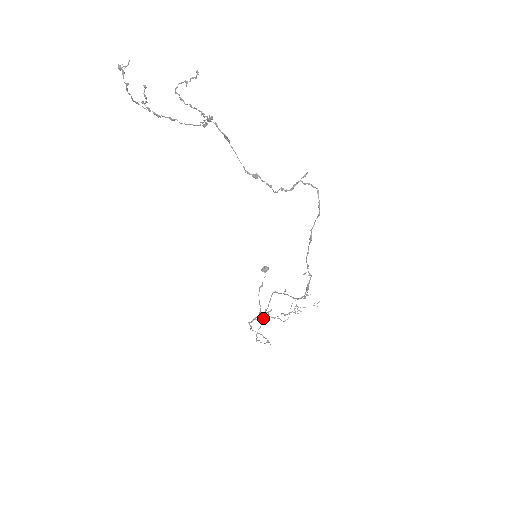
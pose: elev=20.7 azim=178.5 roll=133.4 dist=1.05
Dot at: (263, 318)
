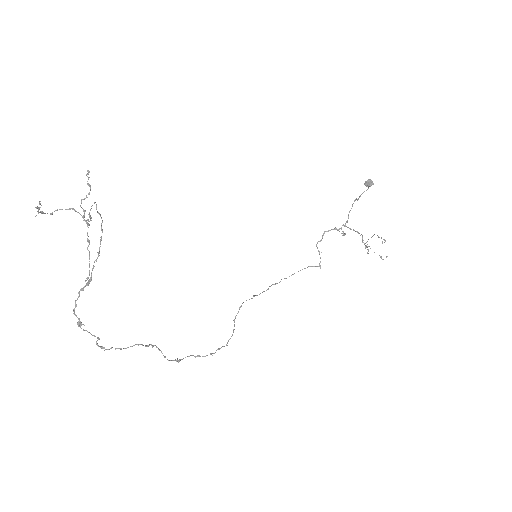
Dot at: (348, 227)
